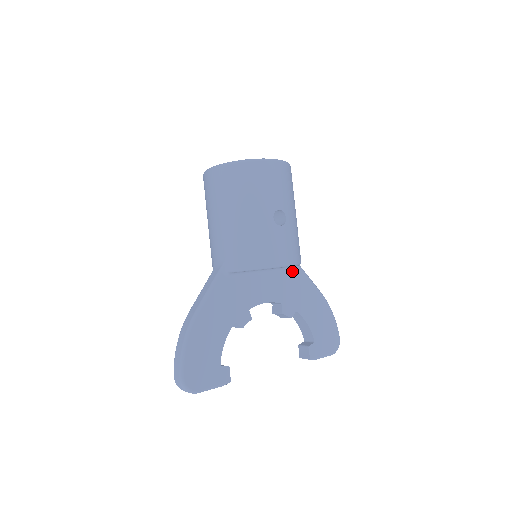
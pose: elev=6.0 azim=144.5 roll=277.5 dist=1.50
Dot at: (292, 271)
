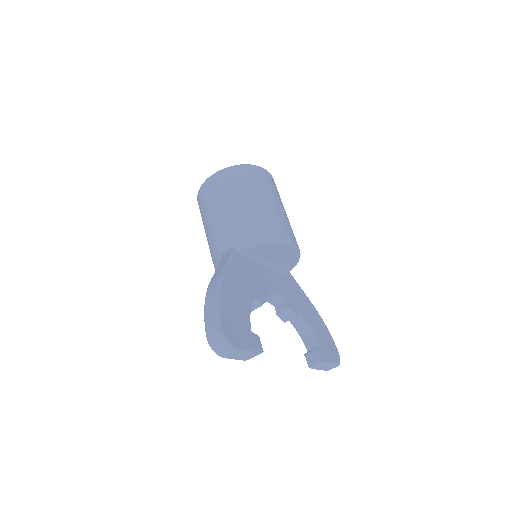
Dot at: (288, 276)
